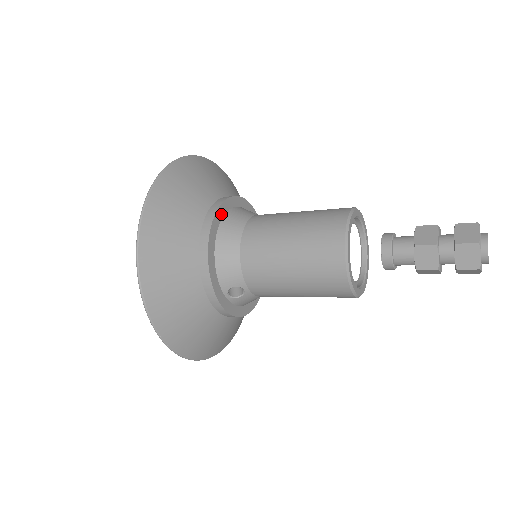
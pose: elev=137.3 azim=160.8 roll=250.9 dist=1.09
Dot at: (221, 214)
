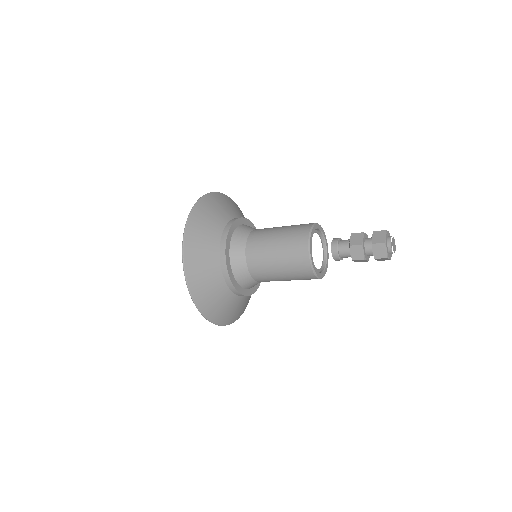
Dot at: (229, 266)
